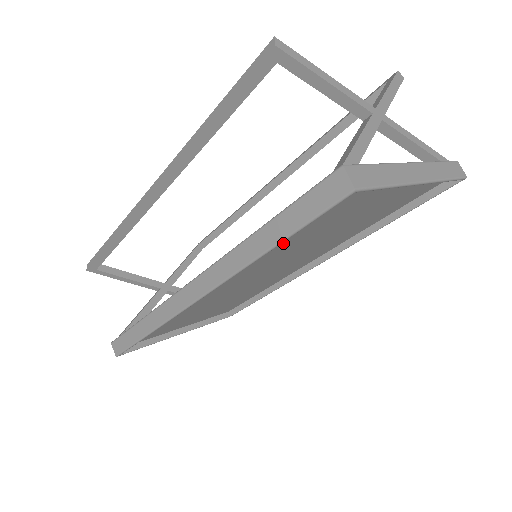
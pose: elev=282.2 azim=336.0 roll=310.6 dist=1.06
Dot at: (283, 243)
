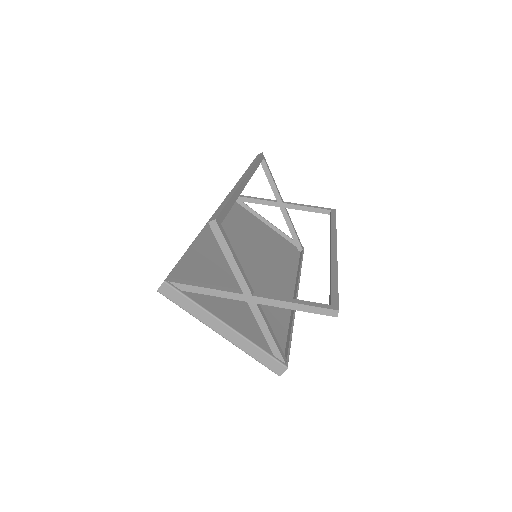
Dot at: (205, 268)
